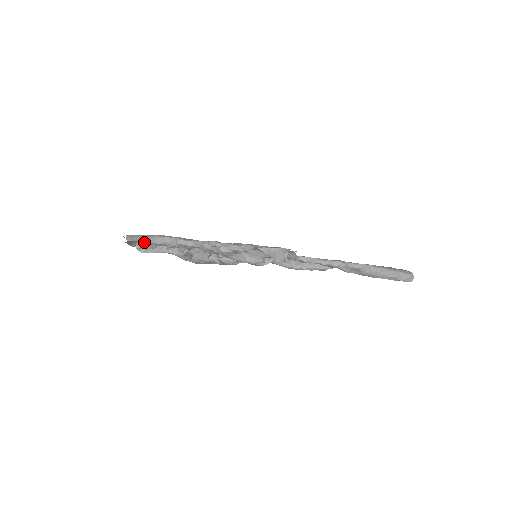
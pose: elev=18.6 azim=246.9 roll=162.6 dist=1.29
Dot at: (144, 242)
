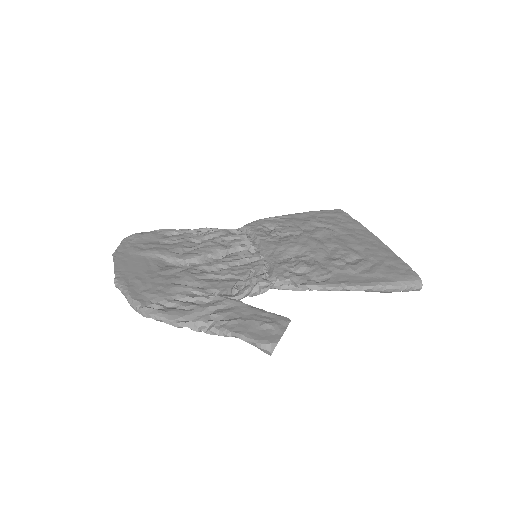
Dot at: (132, 306)
